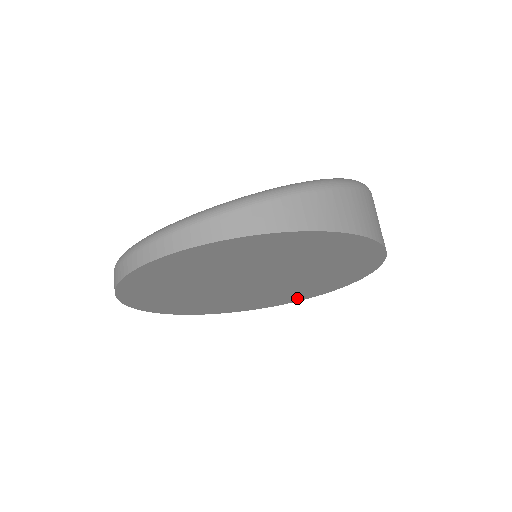
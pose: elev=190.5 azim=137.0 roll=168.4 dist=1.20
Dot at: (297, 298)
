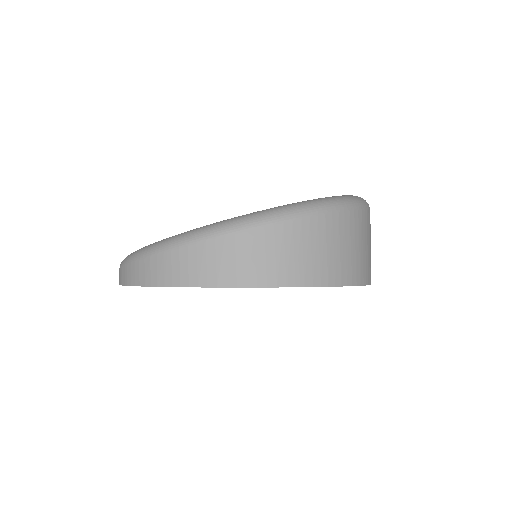
Dot at: occluded
